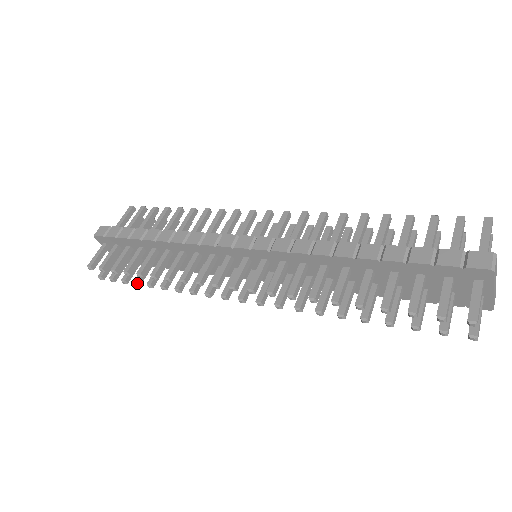
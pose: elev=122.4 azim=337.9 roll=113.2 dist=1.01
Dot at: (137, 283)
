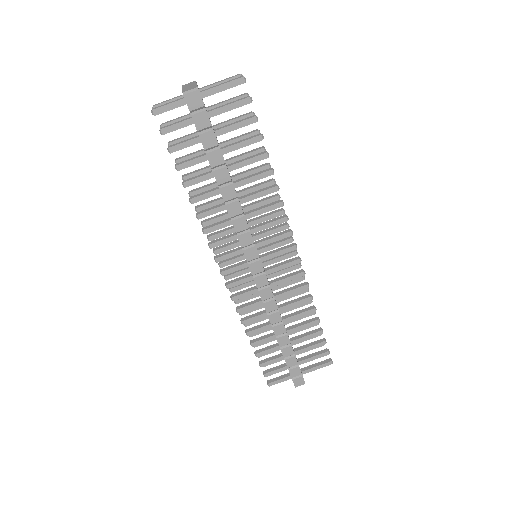
Dot at: occluded
